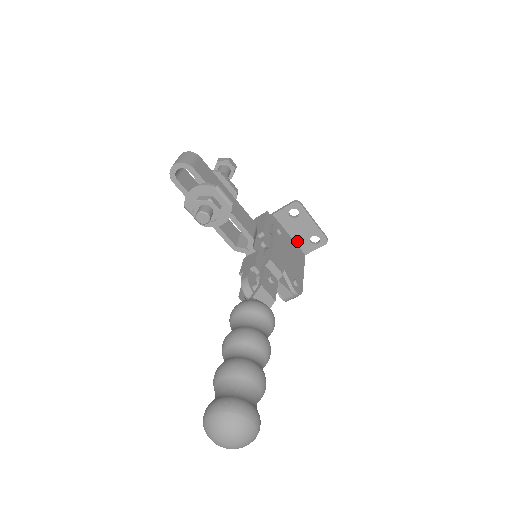
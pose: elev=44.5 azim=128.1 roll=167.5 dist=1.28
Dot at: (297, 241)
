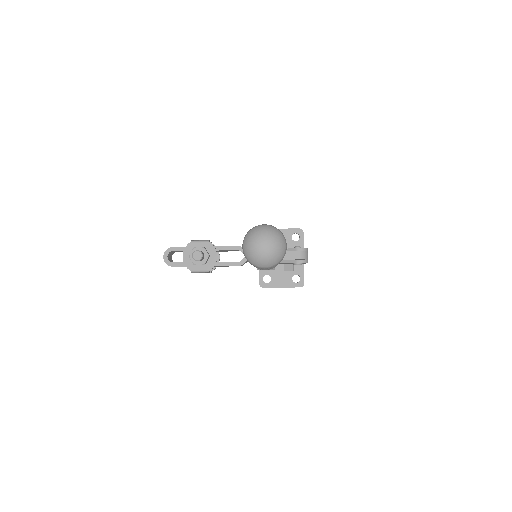
Dot at: occluded
